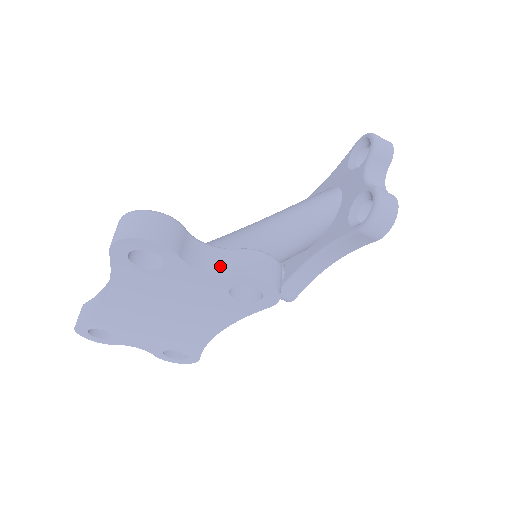
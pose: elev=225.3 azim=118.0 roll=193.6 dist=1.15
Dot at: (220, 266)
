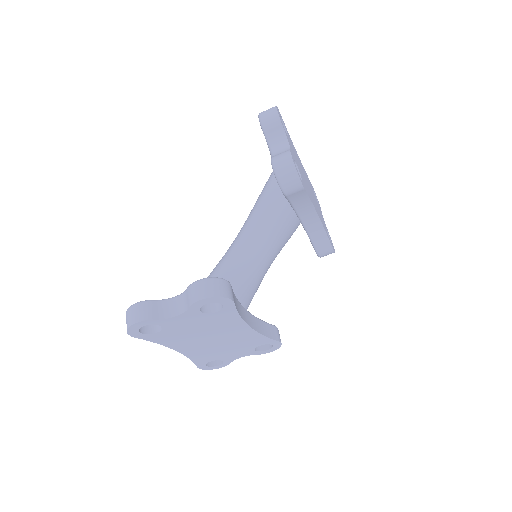
Dot at: (183, 306)
